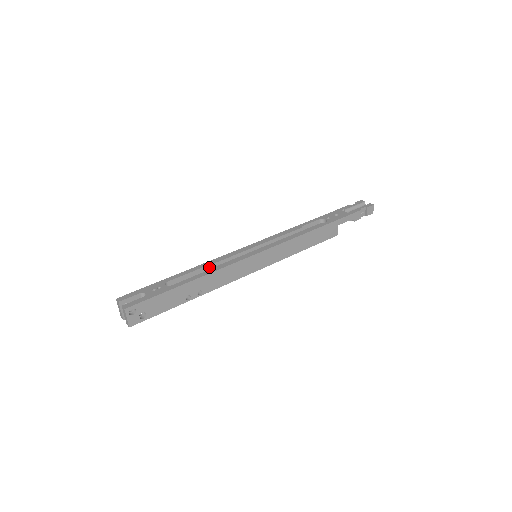
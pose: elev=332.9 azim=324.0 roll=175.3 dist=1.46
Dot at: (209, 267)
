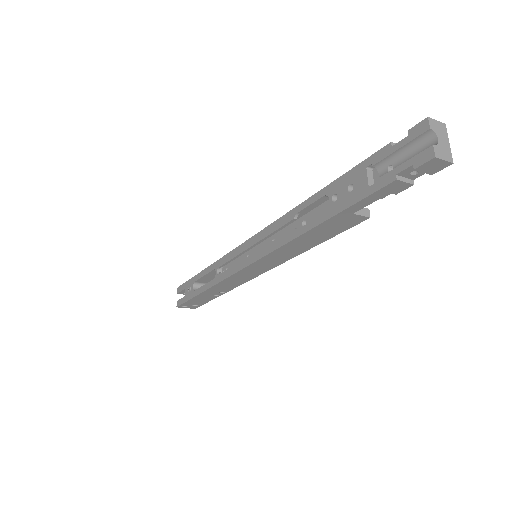
Dot at: (217, 270)
